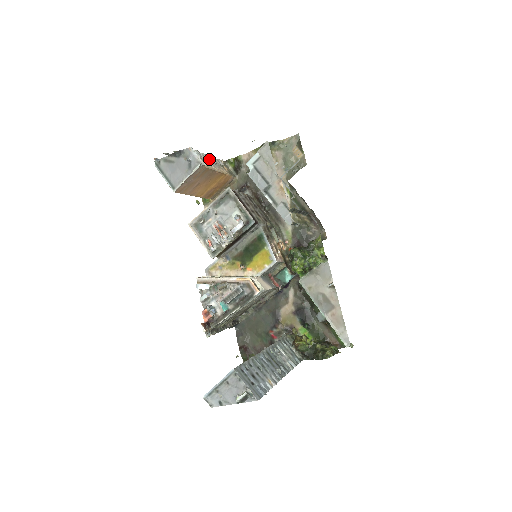
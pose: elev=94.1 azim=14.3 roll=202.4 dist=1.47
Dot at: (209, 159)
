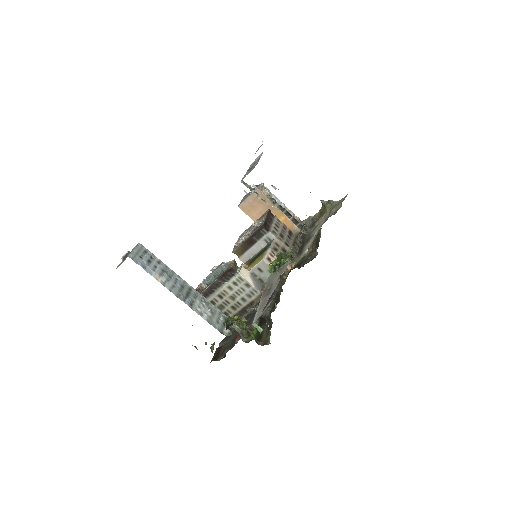
Dot at: (277, 200)
